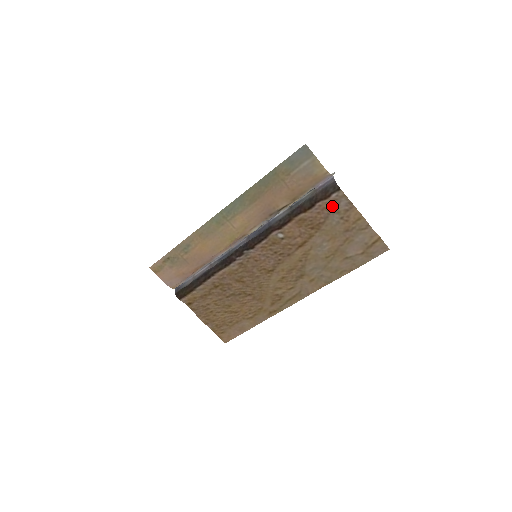
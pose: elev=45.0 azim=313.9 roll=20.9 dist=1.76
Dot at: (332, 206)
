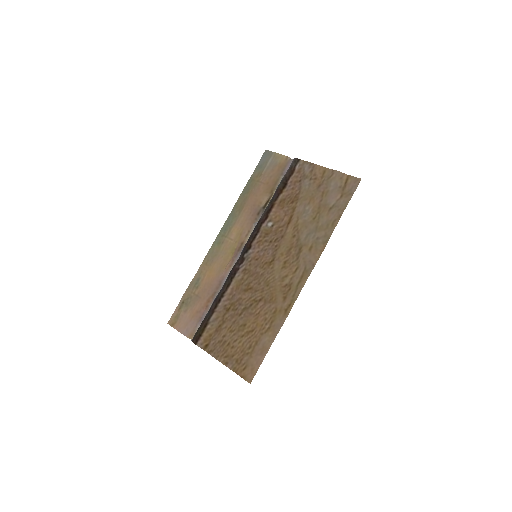
Dot at: (300, 176)
